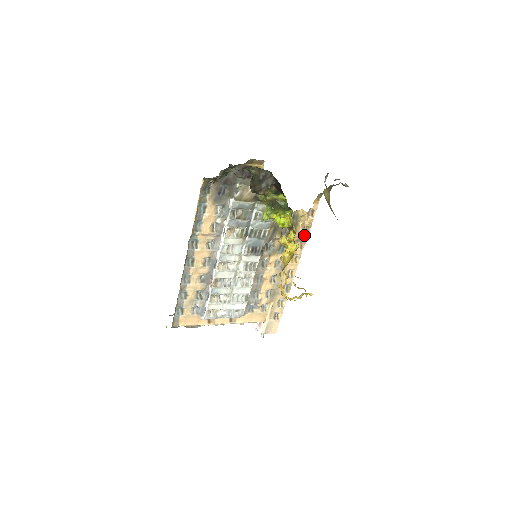
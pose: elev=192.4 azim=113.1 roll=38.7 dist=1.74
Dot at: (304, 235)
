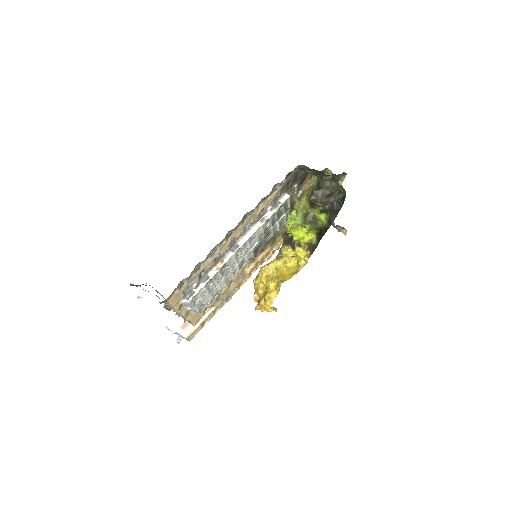
Dot at: occluded
